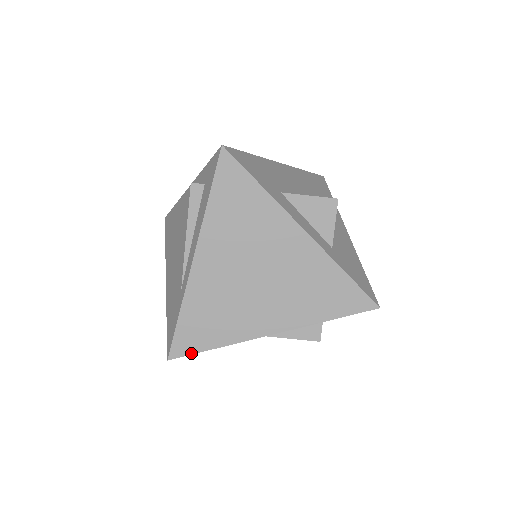
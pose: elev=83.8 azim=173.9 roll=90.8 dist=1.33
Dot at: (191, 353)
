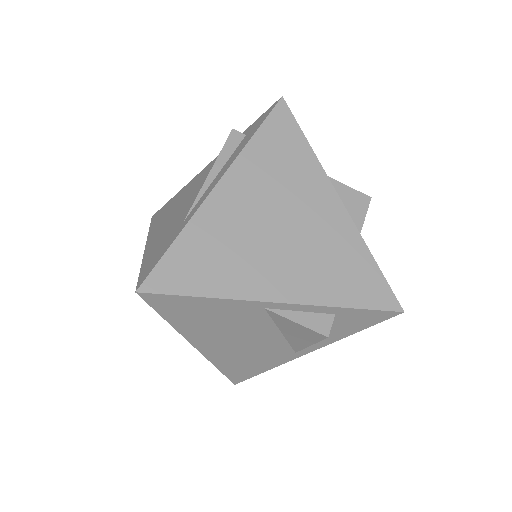
Dot at: (170, 292)
